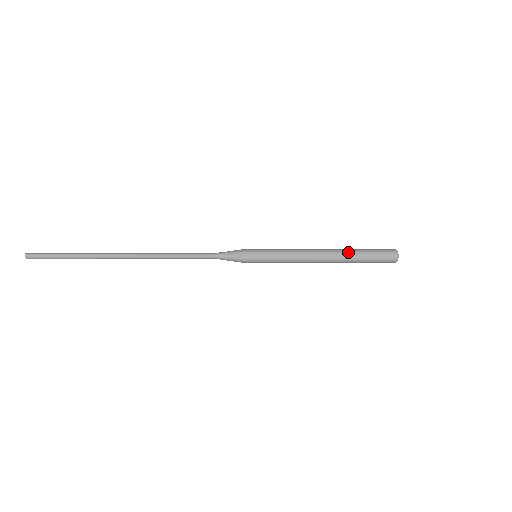
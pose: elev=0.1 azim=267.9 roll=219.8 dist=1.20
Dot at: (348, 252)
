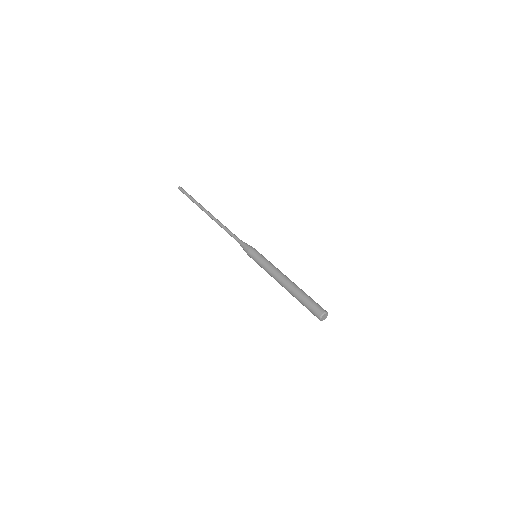
Dot at: (294, 294)
